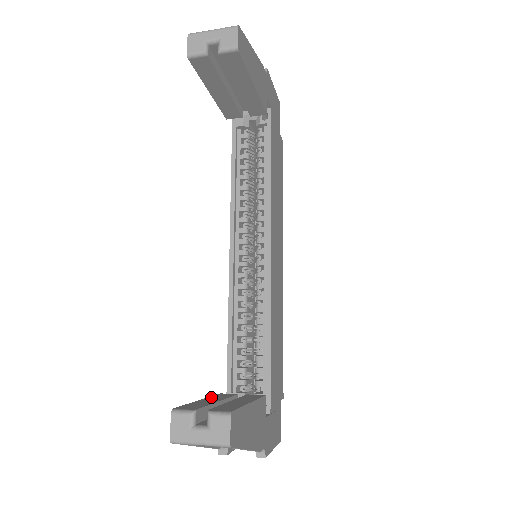
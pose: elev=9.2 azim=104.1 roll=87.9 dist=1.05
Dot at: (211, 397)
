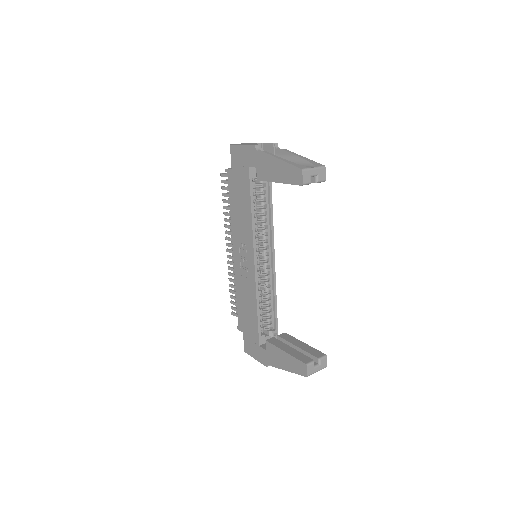
Dot at: (279, 346)
